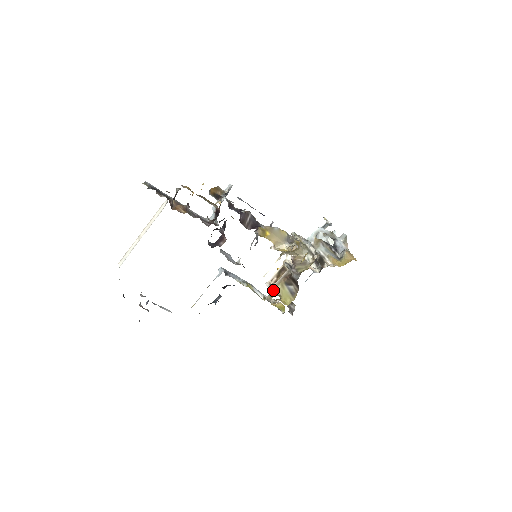
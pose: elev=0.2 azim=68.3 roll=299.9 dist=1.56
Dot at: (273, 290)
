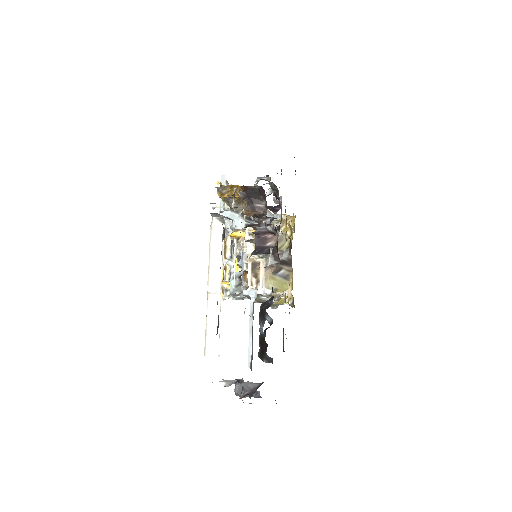
Dot at: (266, 290)
